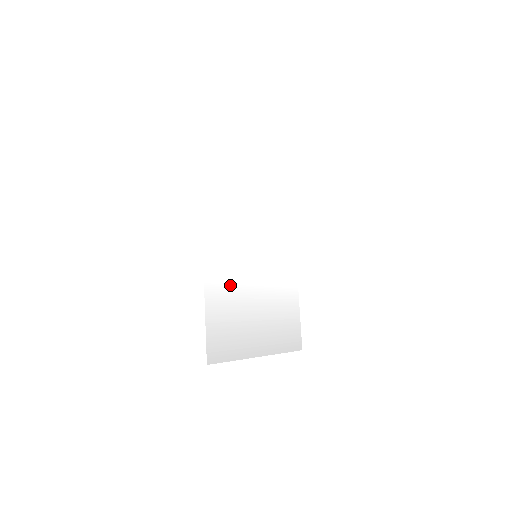
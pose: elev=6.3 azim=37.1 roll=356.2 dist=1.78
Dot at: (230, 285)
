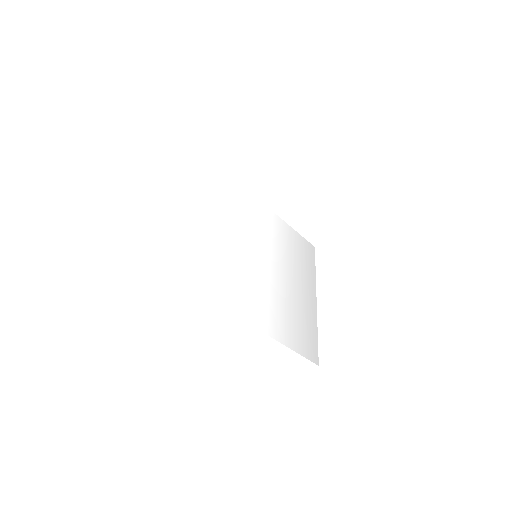
Dot at: (275, 306)
